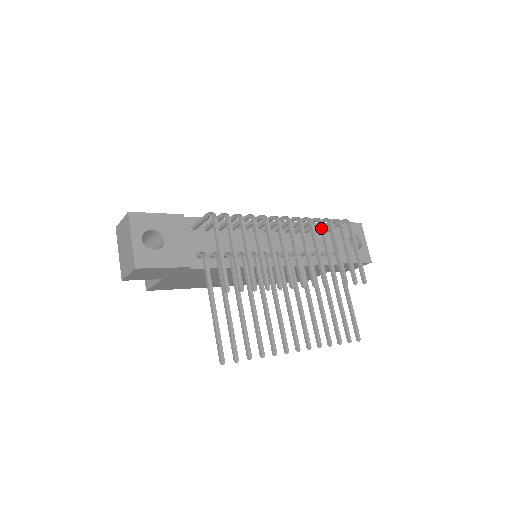
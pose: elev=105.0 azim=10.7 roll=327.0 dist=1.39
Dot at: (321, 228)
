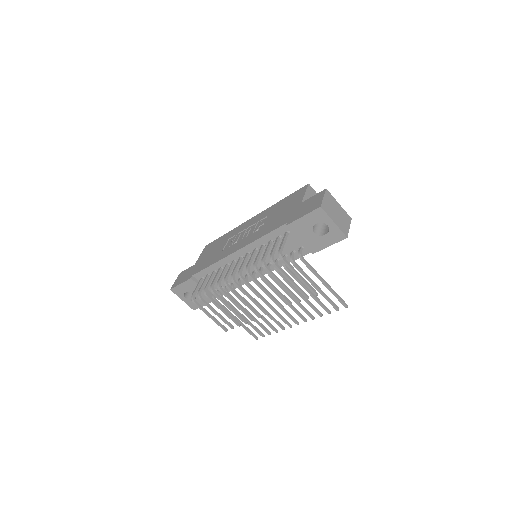
Dot at: (259, 275)
